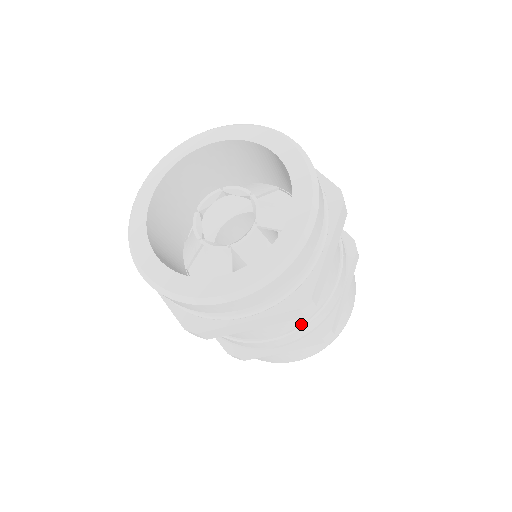
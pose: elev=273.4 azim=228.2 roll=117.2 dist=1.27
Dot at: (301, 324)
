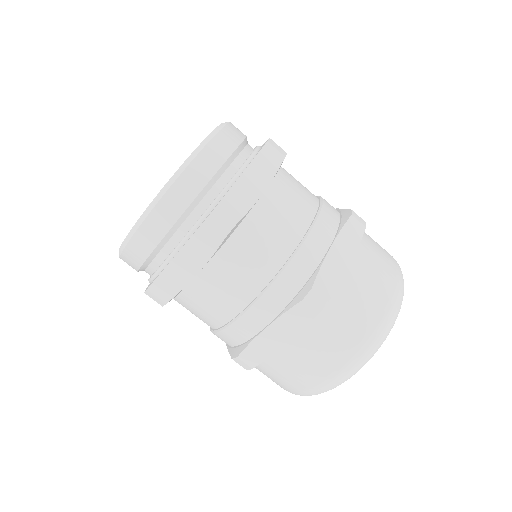
Dot at: (317, 211)
